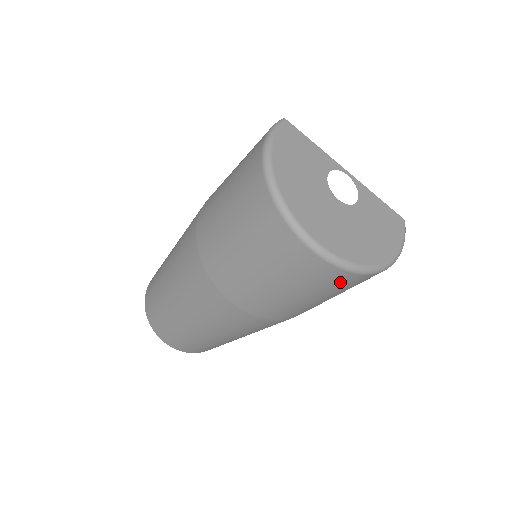
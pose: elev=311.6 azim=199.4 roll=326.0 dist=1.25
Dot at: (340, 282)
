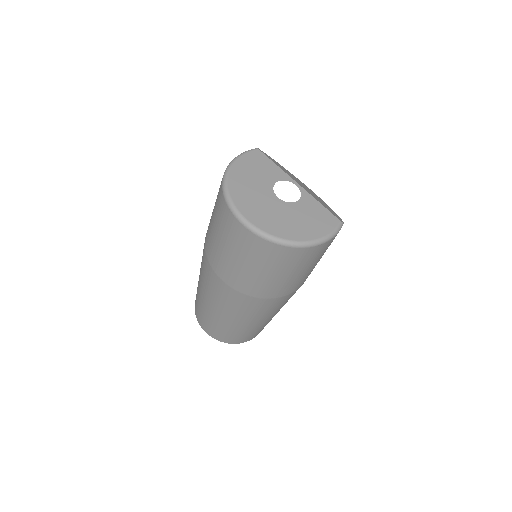
Dot at: (267, 252)
